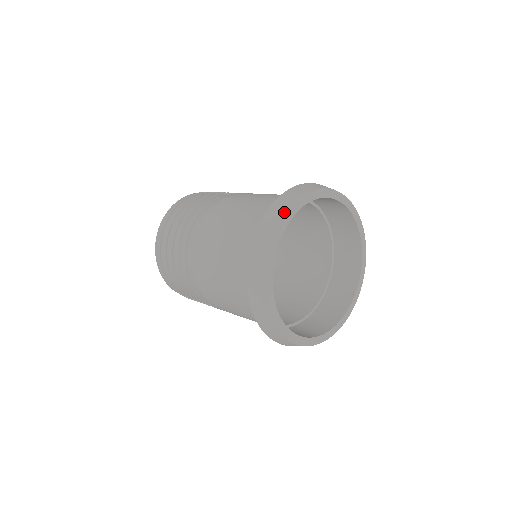
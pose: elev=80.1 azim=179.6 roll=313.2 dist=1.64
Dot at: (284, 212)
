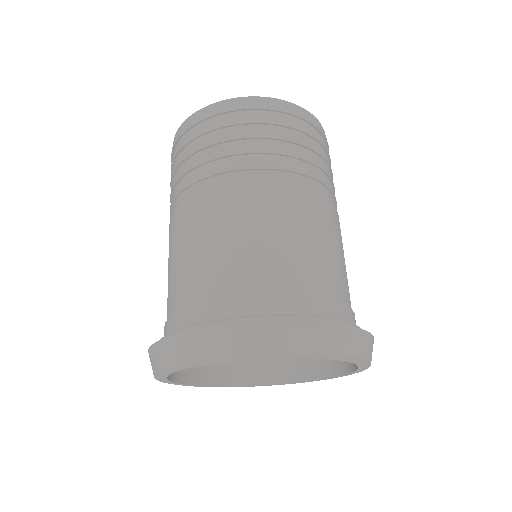
Dot at: (256, 353)
